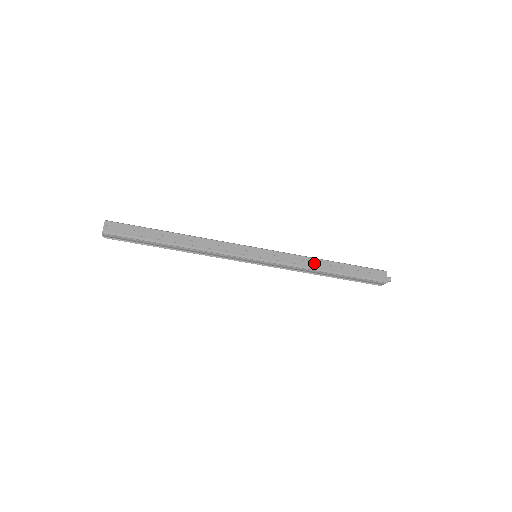
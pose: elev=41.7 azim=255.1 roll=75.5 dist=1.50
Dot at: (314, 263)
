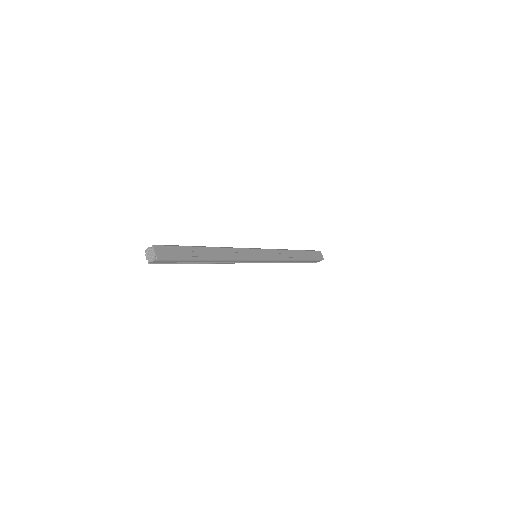
Dot at: (290, 254)
